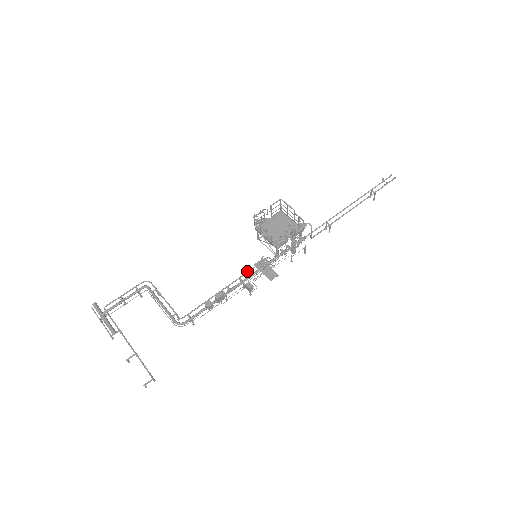
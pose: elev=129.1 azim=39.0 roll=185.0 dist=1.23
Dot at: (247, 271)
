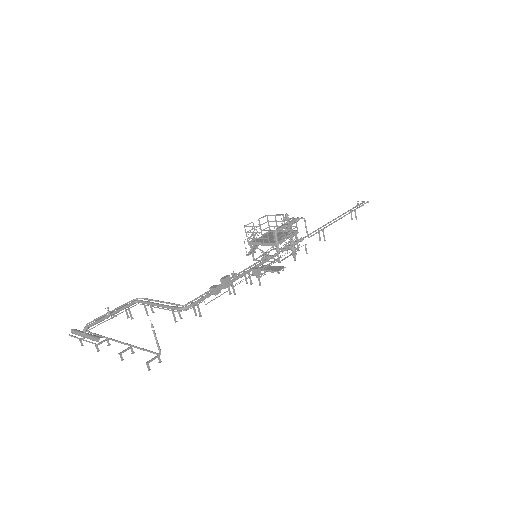
Dot at: occluded
